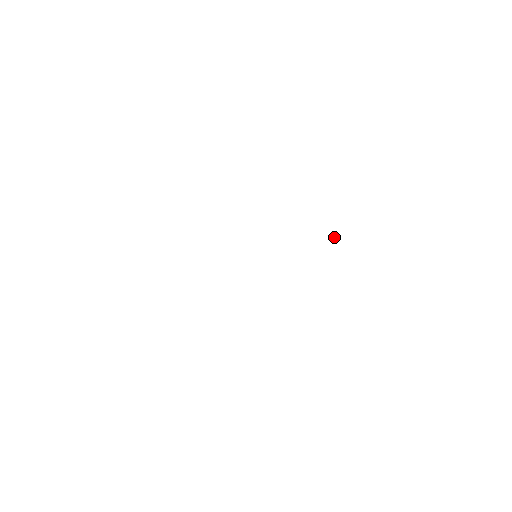
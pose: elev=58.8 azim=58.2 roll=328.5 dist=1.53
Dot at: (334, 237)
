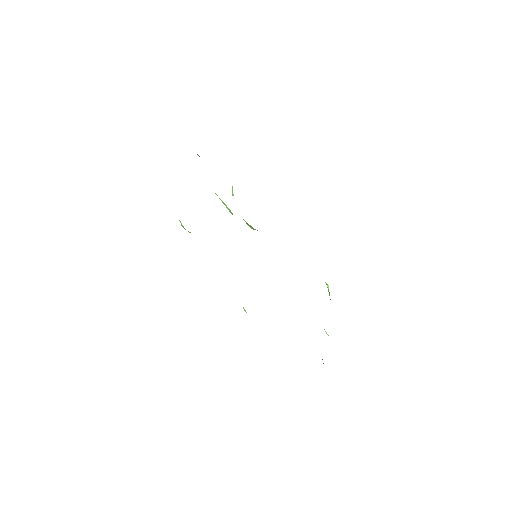
Dot at: (327, 284)
